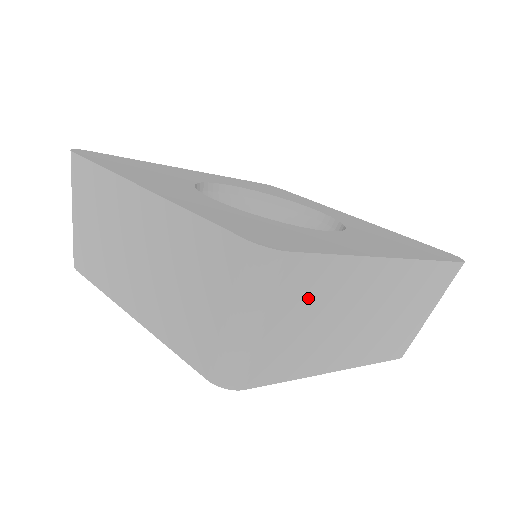
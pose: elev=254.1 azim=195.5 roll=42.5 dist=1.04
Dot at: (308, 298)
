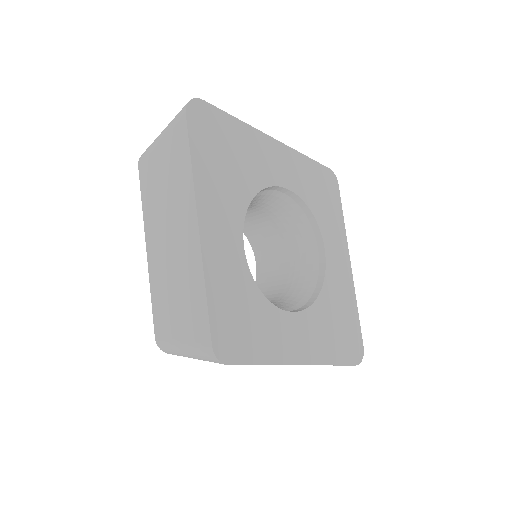
Dot at: occluded
